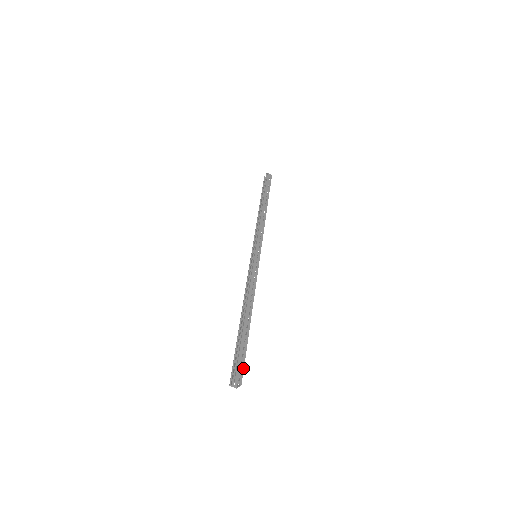
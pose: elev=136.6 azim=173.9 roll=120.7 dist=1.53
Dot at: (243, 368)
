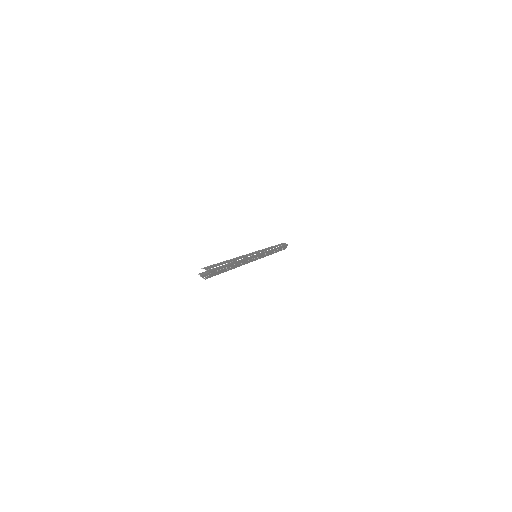
Dot at: (215, 269)
